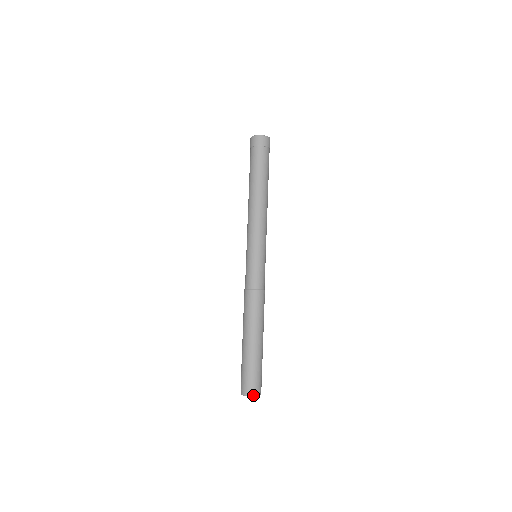
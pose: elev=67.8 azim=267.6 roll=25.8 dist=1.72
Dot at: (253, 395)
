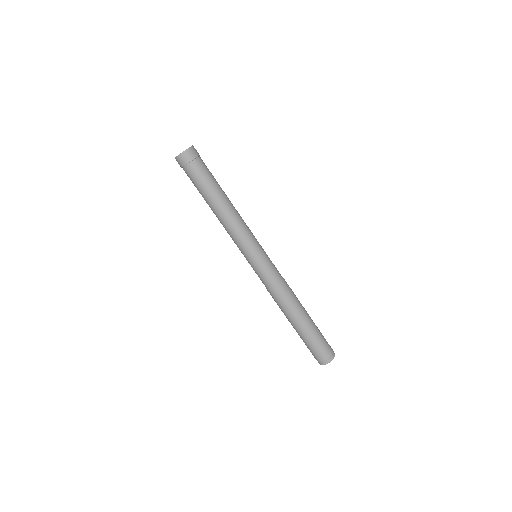
Dot at: (325, 363)
